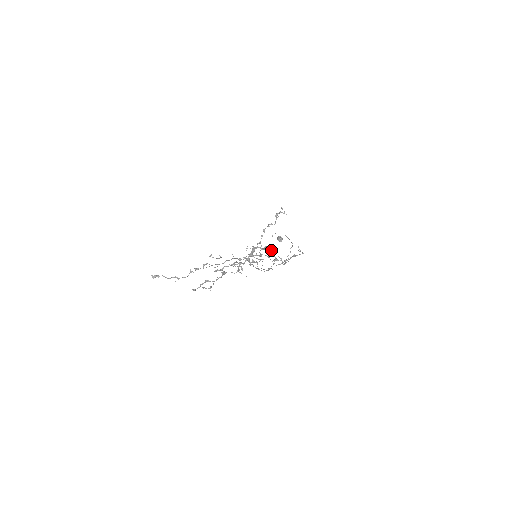
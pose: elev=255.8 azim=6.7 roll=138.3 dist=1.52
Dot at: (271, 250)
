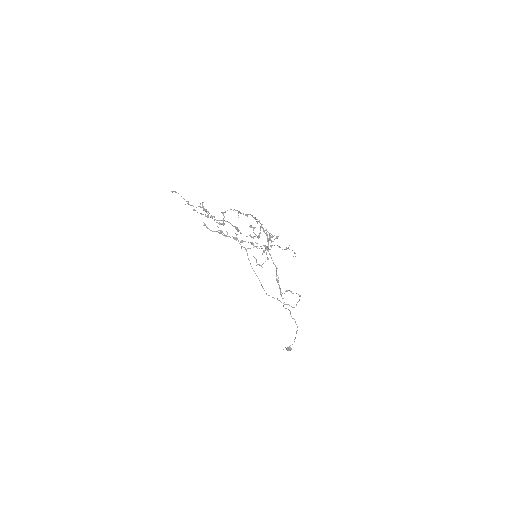
Dot at: (270, 245)
